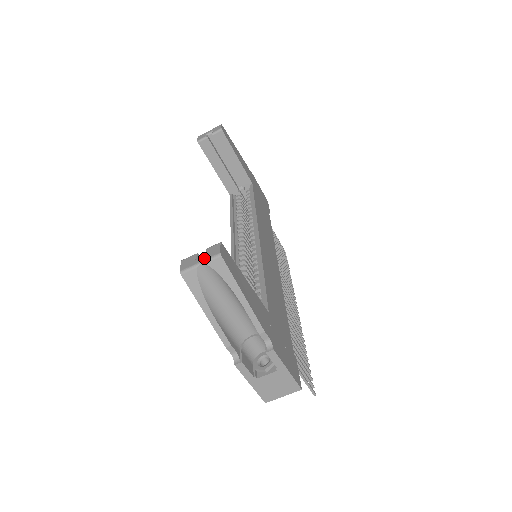
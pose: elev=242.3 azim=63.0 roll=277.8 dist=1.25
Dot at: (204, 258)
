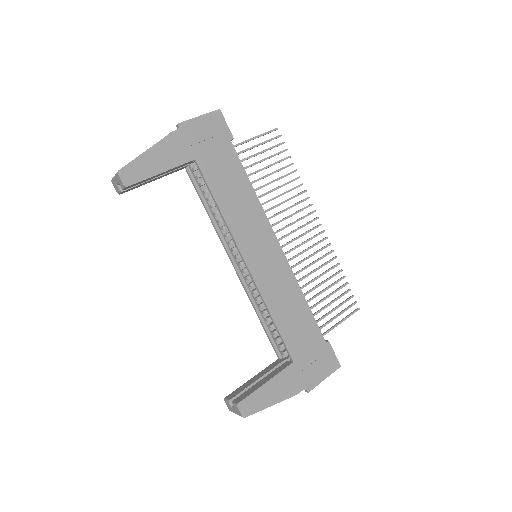
Dot at: (236, 413)
